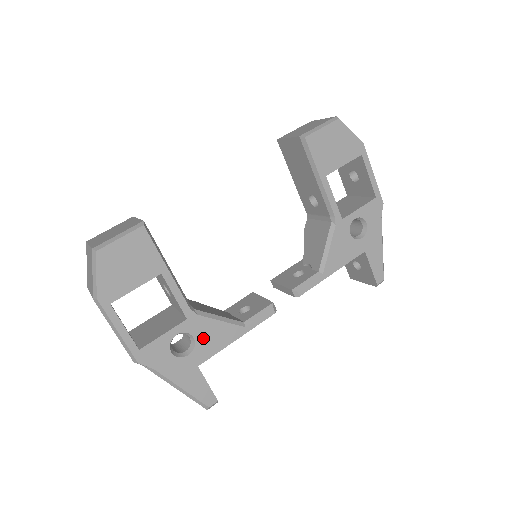
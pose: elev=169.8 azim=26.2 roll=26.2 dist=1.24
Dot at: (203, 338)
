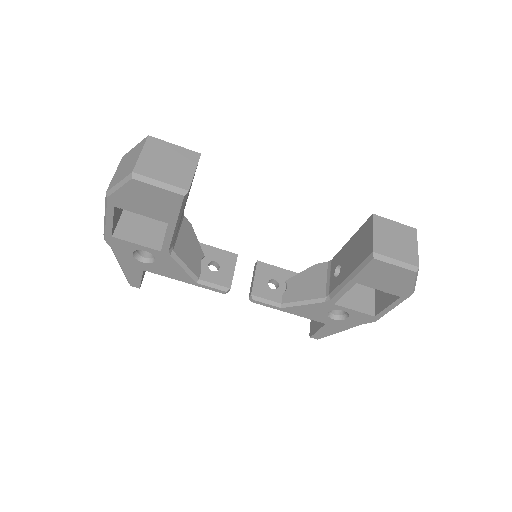
Dot at: (162, 265)
